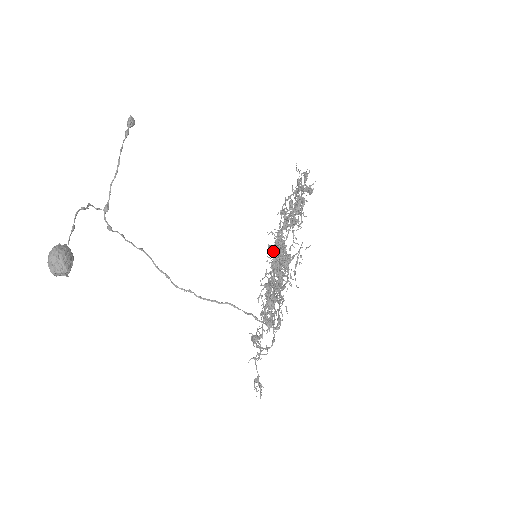
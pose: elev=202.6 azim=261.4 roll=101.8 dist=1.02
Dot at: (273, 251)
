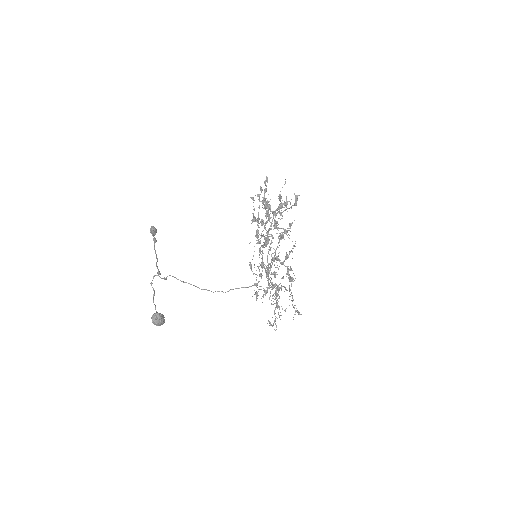
Dot at: occluded
